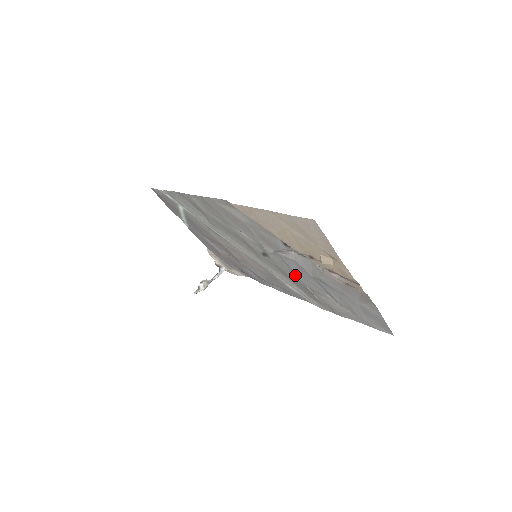
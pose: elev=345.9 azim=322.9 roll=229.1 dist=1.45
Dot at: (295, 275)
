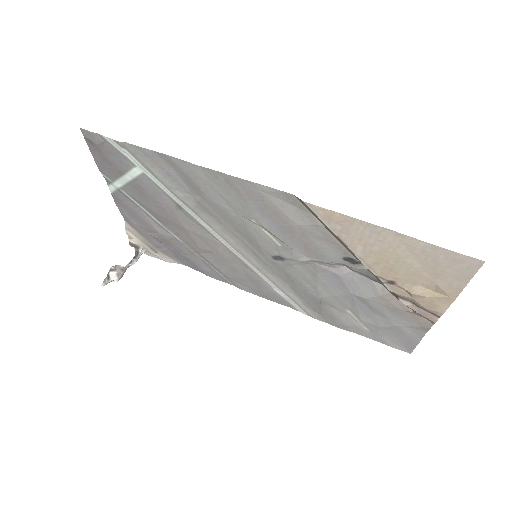
Dot at: (313, 286)
